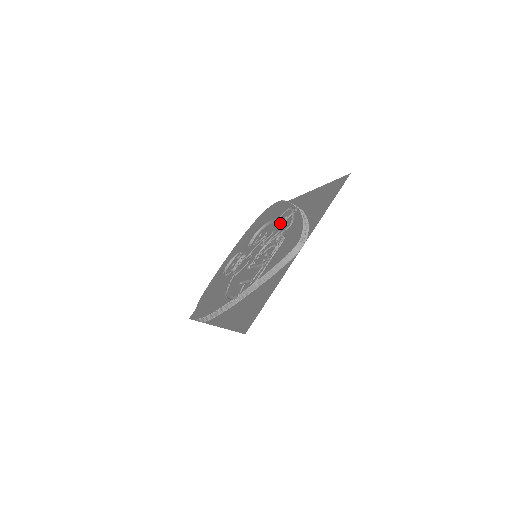
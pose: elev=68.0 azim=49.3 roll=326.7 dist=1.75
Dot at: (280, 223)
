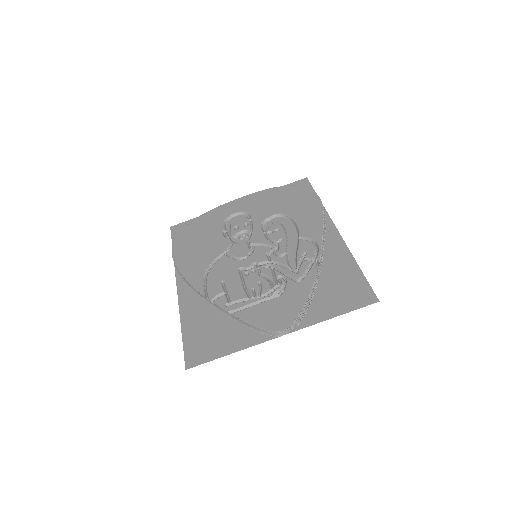
Dot at: (297, 252)
